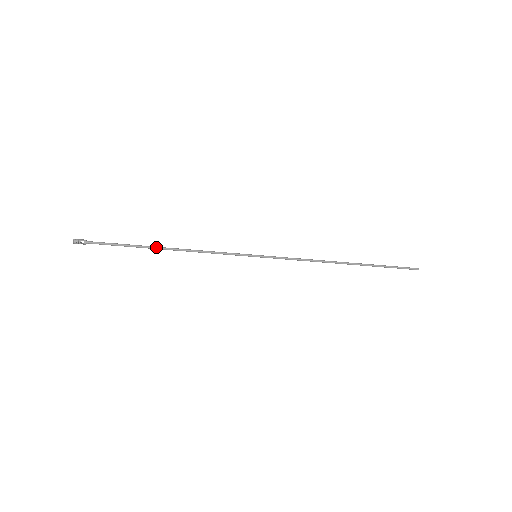
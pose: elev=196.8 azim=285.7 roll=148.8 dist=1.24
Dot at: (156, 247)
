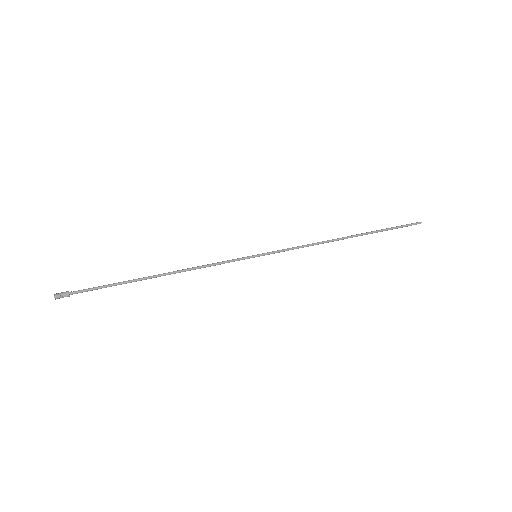
Dot at: occluded
